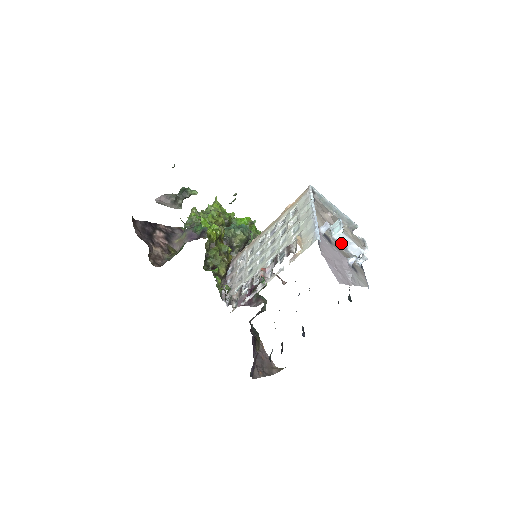
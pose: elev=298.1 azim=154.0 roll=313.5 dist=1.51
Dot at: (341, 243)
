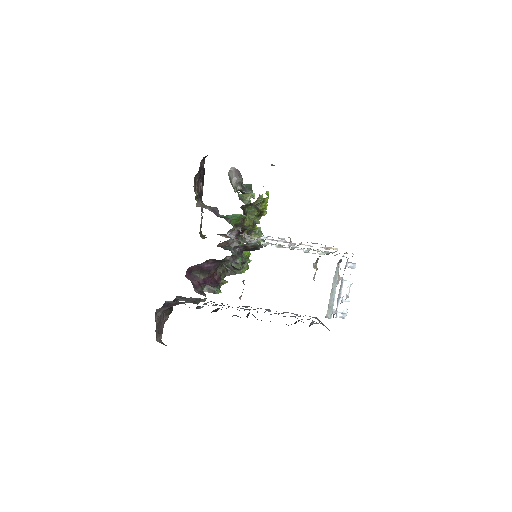
Dot at: (342, 290)
